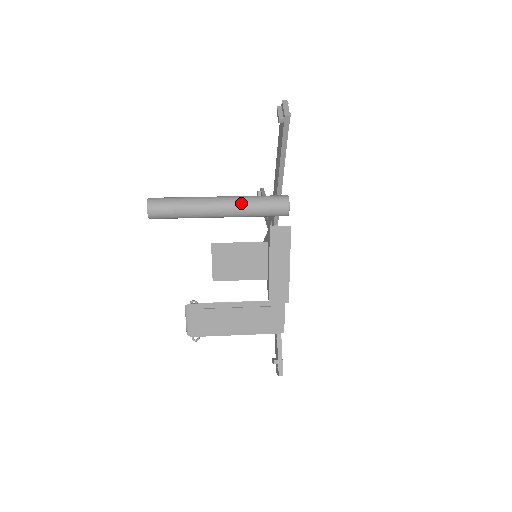
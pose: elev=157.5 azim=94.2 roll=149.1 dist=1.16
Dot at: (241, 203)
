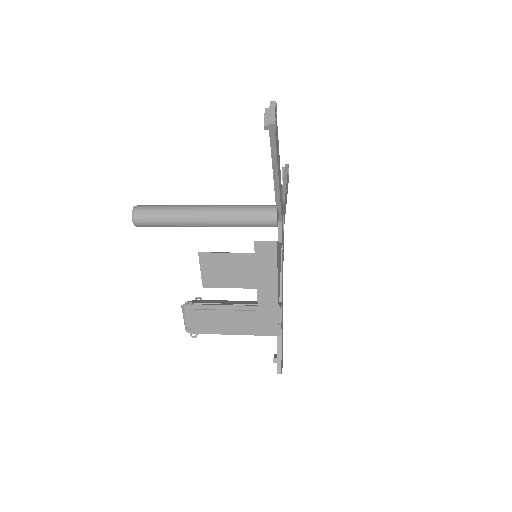
Dot at: (226, 214)
